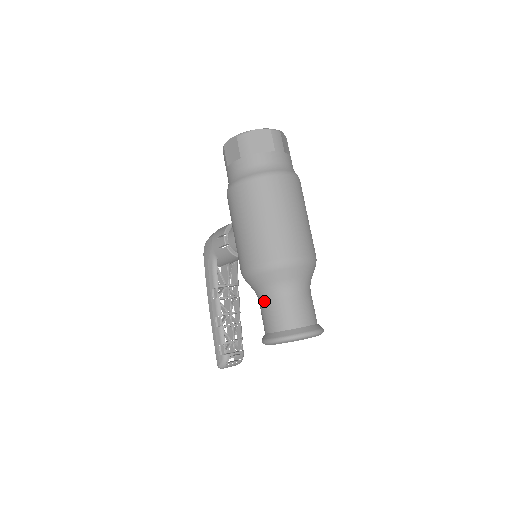
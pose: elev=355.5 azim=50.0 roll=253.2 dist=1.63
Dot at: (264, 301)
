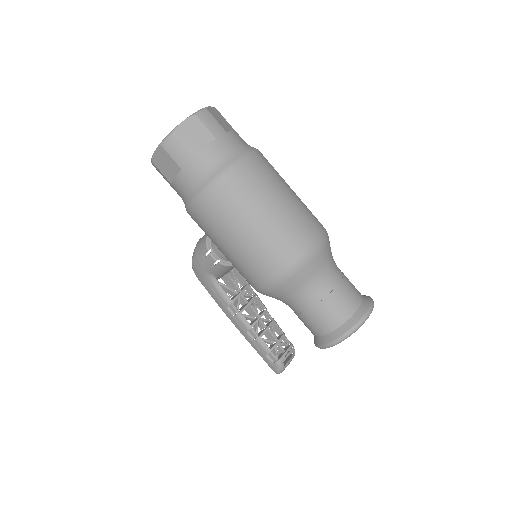
Dot at: (297, 308)
